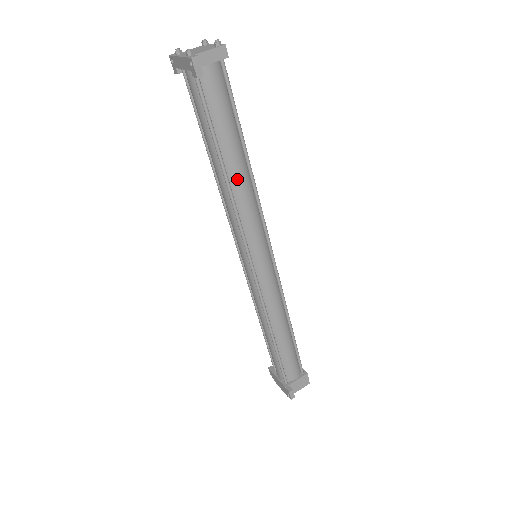
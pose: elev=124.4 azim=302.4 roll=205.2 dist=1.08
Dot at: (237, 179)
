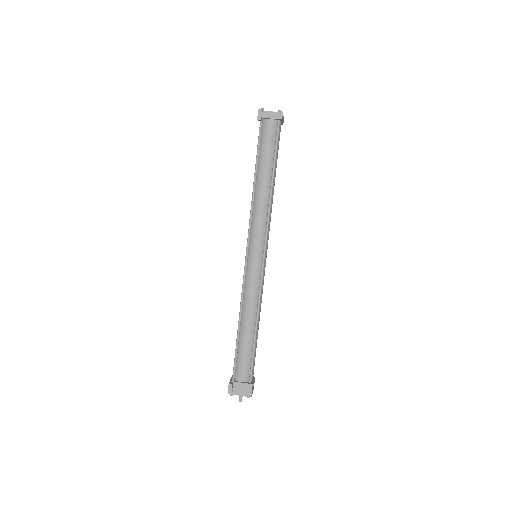
Dot at: (260, 190)
